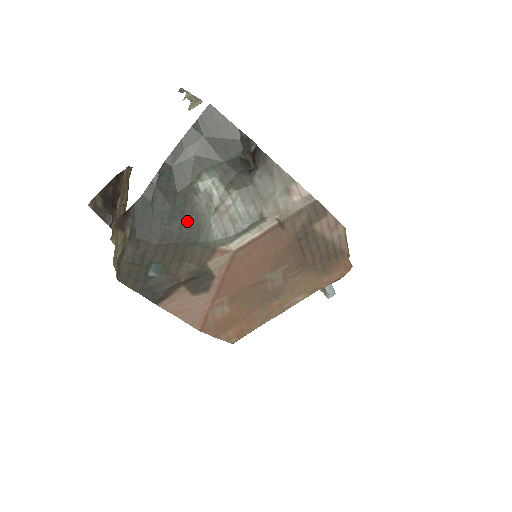
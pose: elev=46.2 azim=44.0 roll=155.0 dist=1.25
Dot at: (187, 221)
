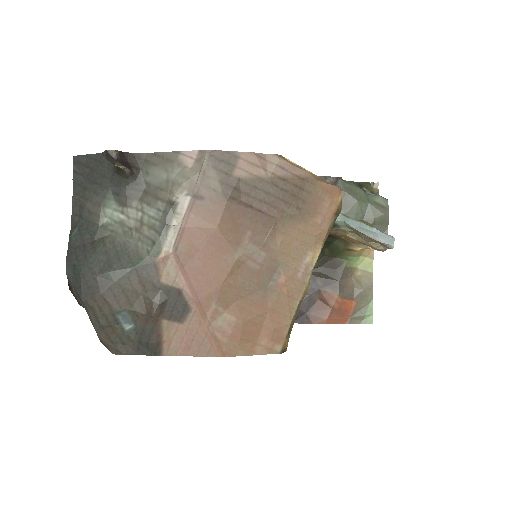
Dot at: (114, 257)
